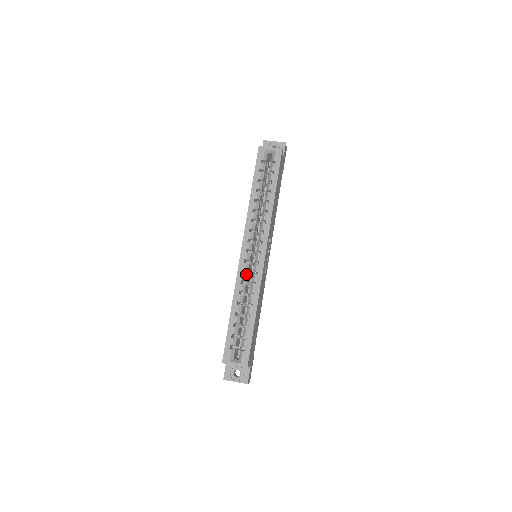
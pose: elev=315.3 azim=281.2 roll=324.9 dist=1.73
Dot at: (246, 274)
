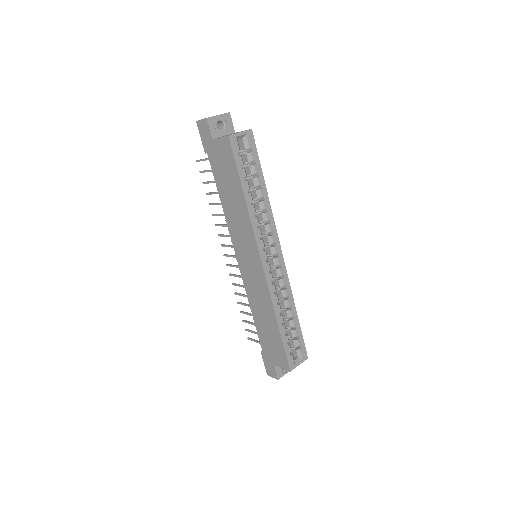
Dot at: (274, 283)
